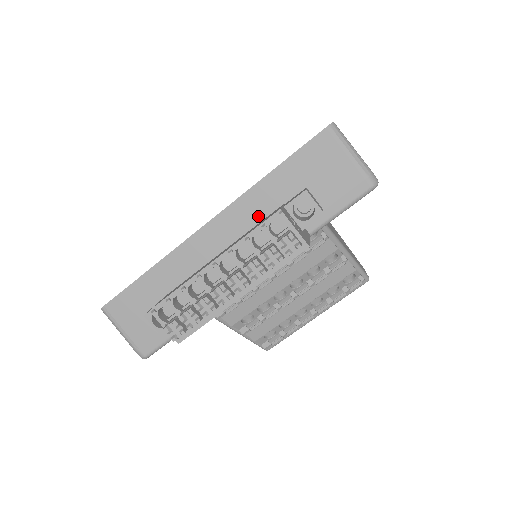
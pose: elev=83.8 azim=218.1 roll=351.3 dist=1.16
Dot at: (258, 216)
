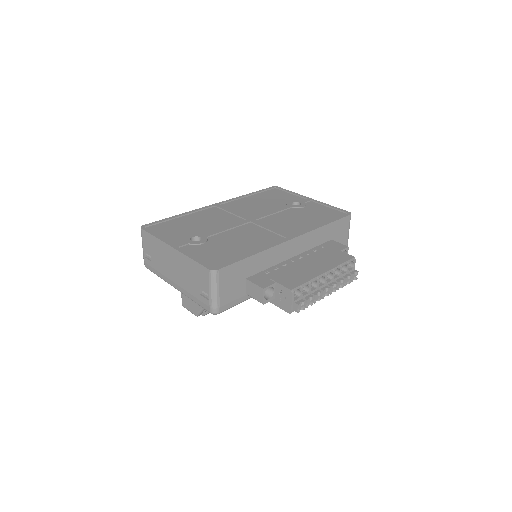
Dot at: (311, 245)
